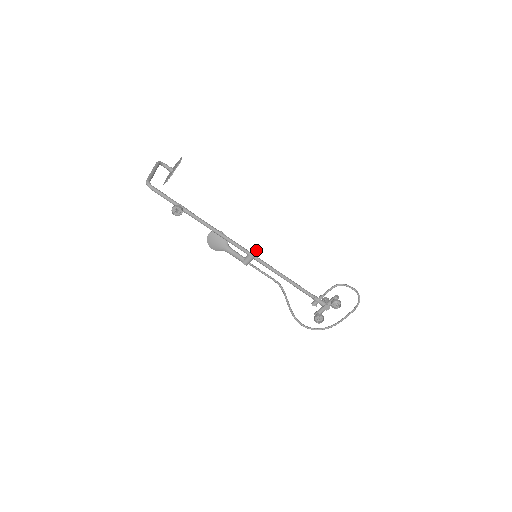
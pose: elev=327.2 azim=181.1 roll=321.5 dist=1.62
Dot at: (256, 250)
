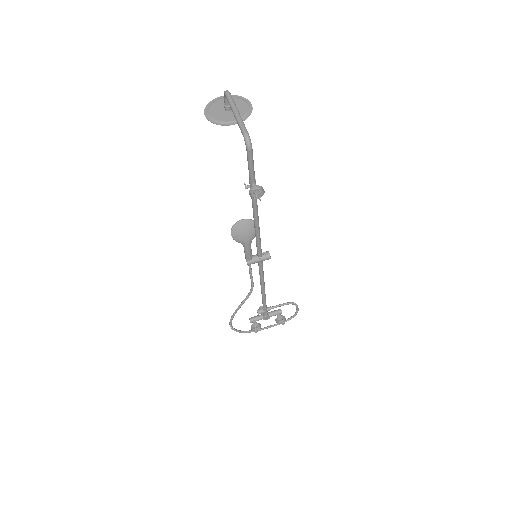
Dot at: occluded
